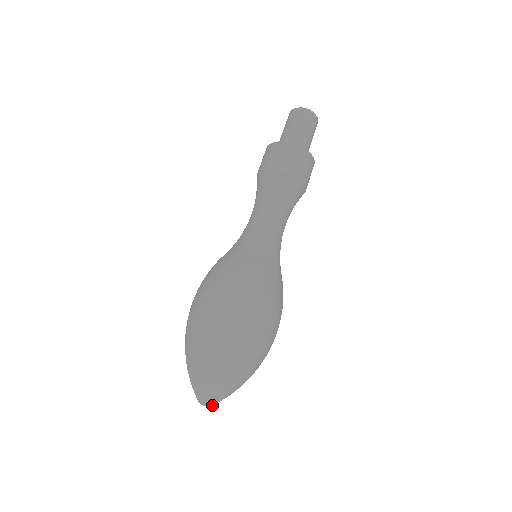
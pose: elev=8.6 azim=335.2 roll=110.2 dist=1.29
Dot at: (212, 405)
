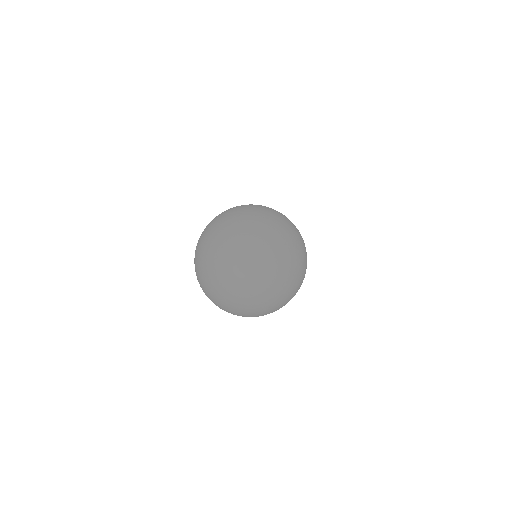
Dot at: (250, 277)
